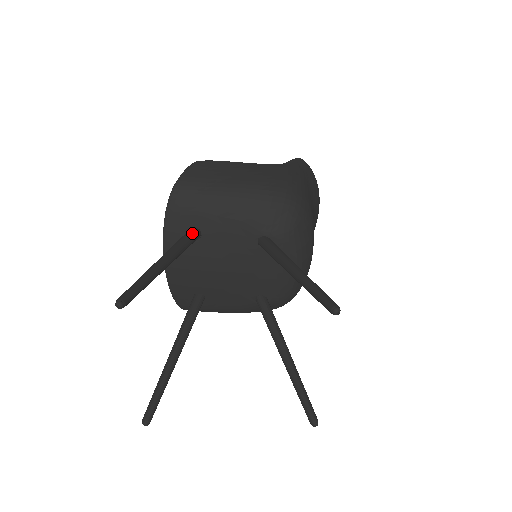
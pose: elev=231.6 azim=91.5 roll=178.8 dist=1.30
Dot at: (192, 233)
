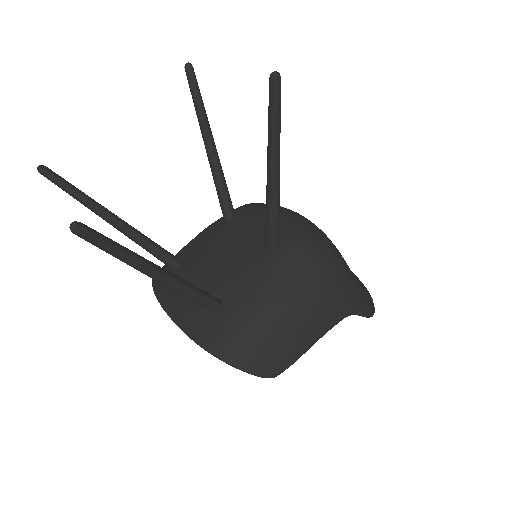
Dot at: occluded
